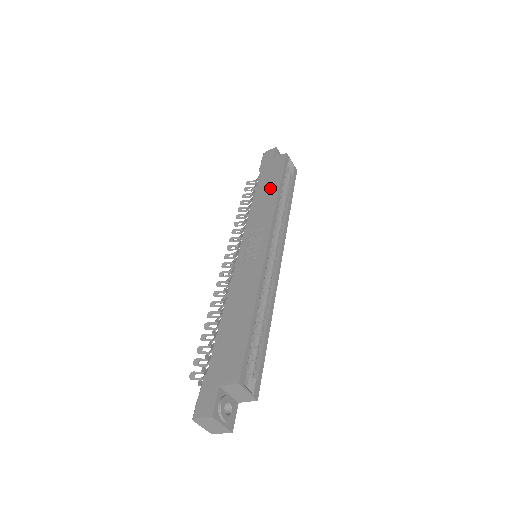
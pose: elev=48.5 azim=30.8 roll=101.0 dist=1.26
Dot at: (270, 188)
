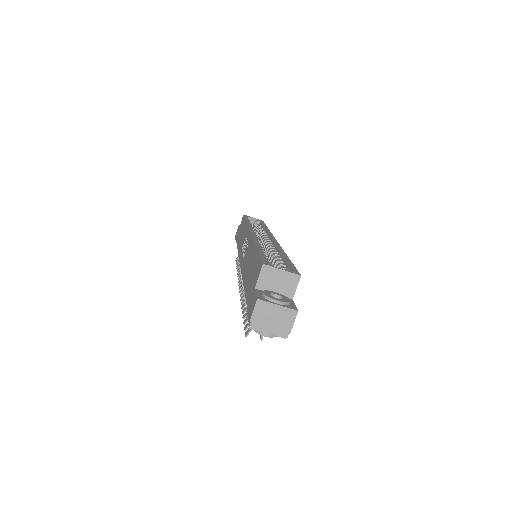
Dot at: (242, 230)
